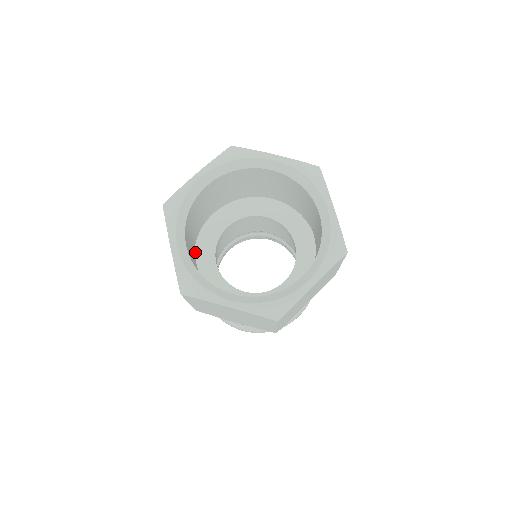
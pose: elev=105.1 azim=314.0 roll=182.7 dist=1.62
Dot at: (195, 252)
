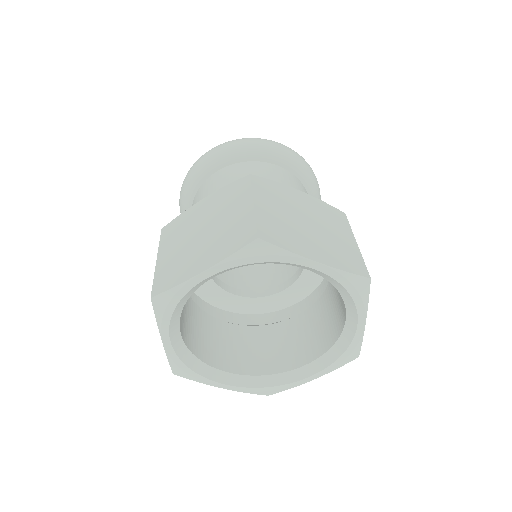
Dot at: occluded
